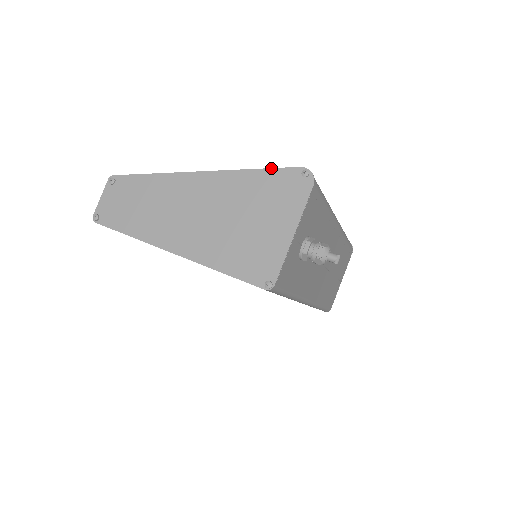
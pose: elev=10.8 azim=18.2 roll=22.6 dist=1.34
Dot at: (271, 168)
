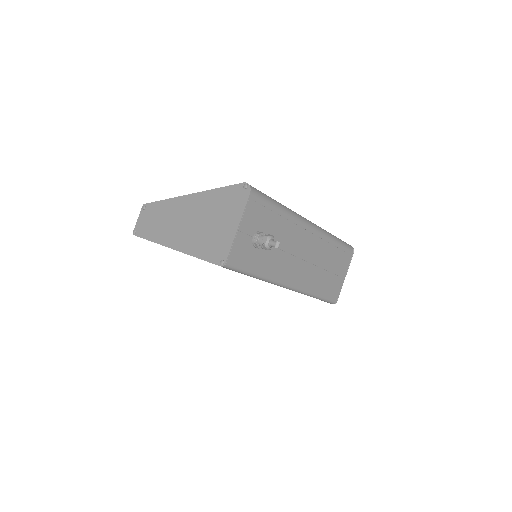
Dot at: (227, 186)
